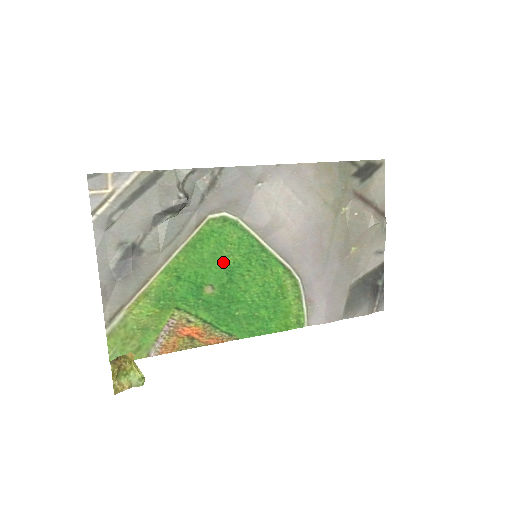
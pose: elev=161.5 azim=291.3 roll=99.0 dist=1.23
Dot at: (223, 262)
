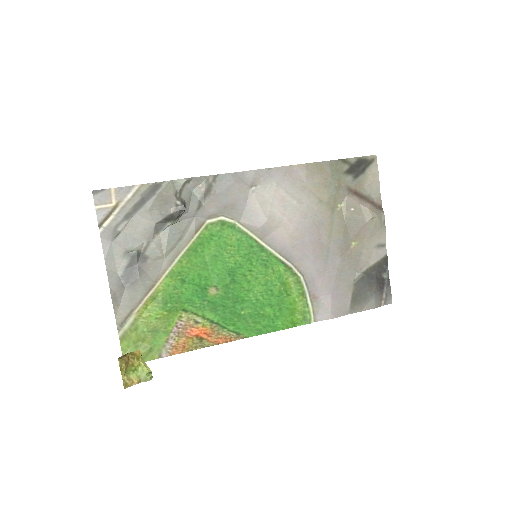
Dot at: (224, 264)
